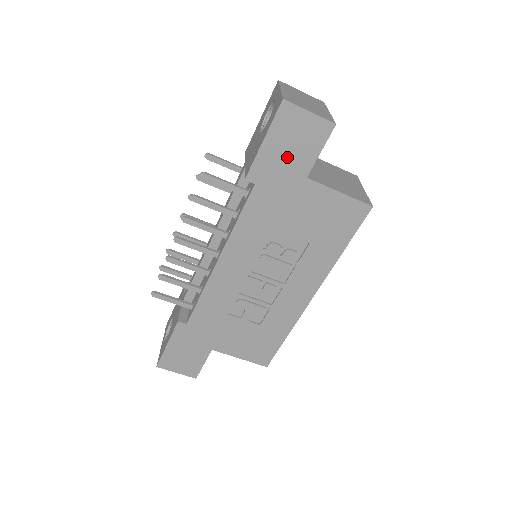
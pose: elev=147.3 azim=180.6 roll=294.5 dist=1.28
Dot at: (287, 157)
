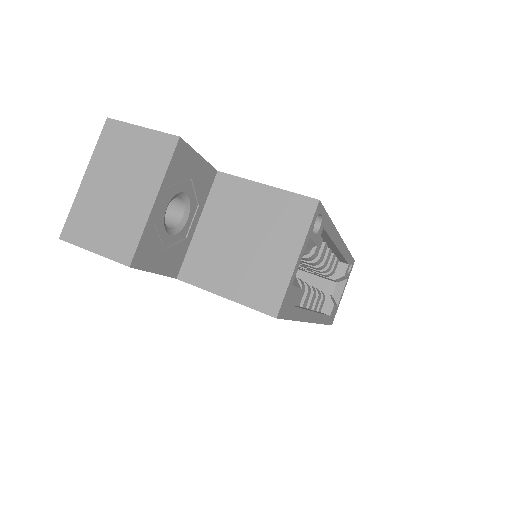
Dot at: occluded
